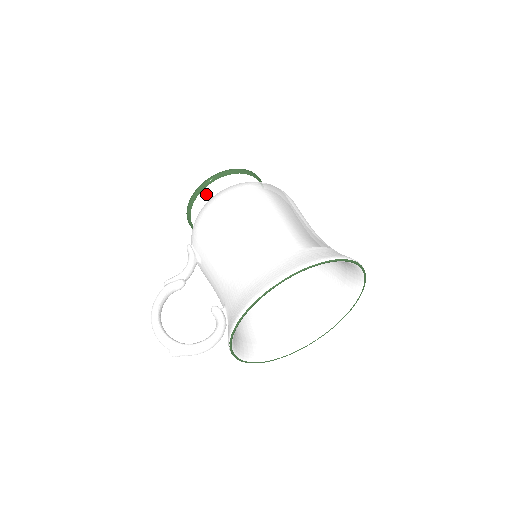
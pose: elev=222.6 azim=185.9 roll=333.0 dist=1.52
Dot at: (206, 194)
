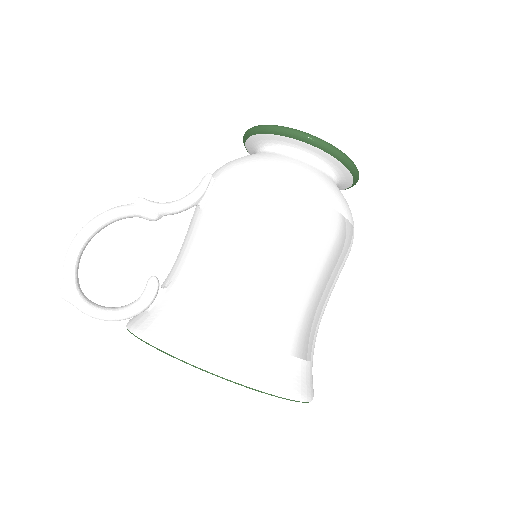
Dot at: (290, 143)
